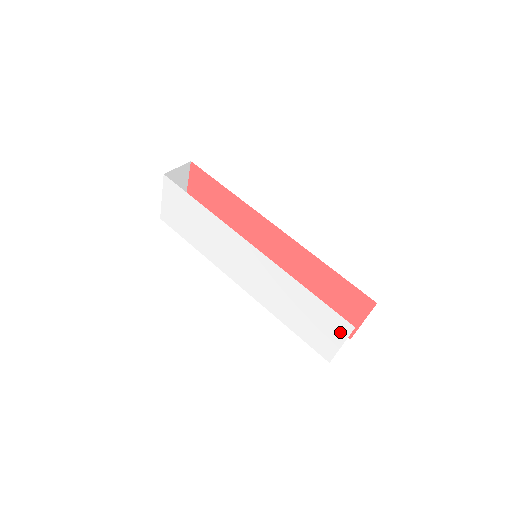
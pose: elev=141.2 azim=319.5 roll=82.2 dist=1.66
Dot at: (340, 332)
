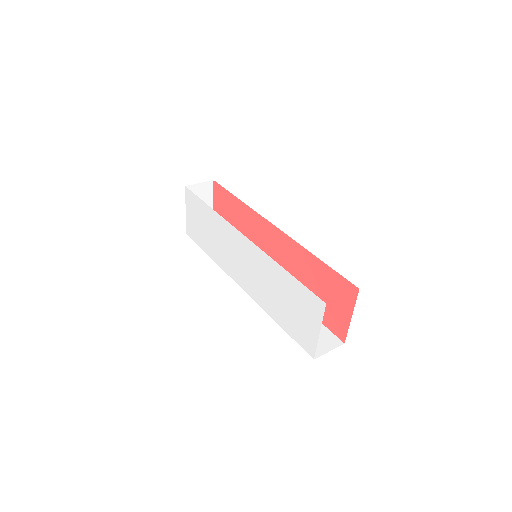
Dot at: (316, 314)
